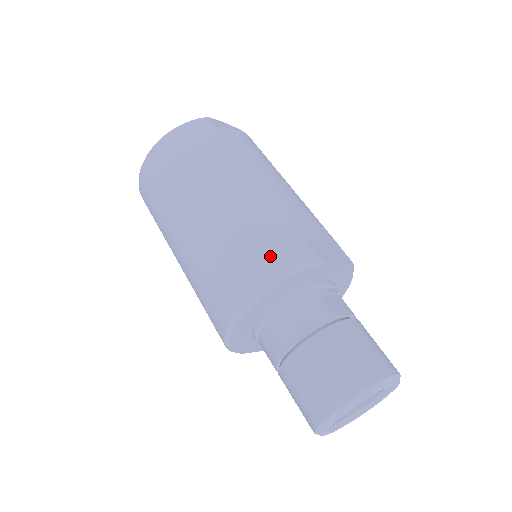
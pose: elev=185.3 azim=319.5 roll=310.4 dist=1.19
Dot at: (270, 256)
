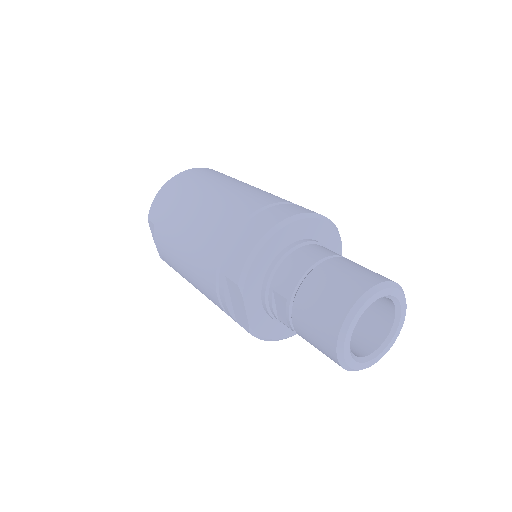
Dot at: occluded
